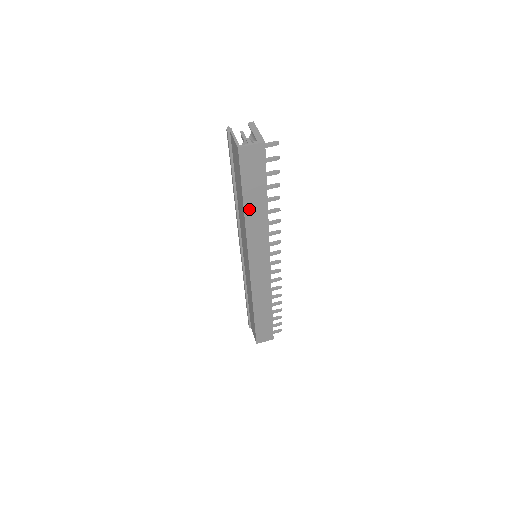
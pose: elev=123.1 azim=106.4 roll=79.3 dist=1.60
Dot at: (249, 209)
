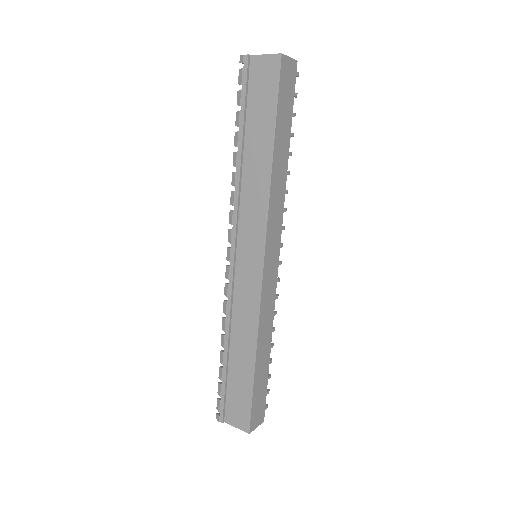
Dot at: (276, 154)
